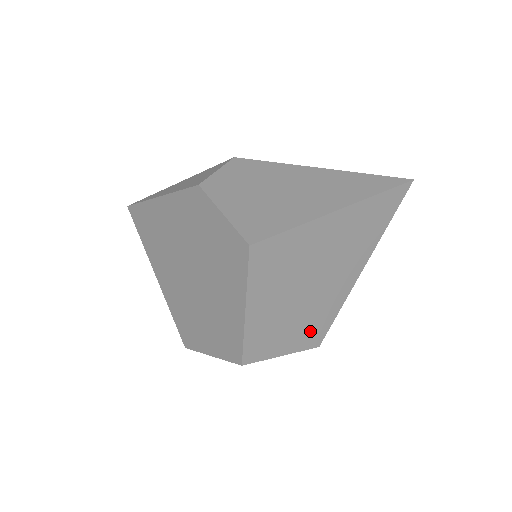
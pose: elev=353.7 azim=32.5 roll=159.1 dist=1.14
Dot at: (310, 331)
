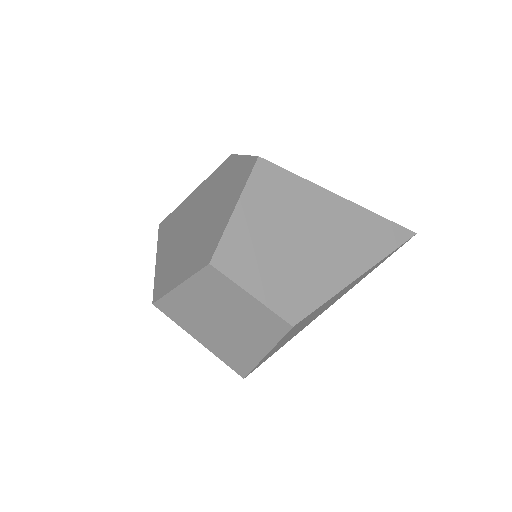
Dot at: (288, 296)
